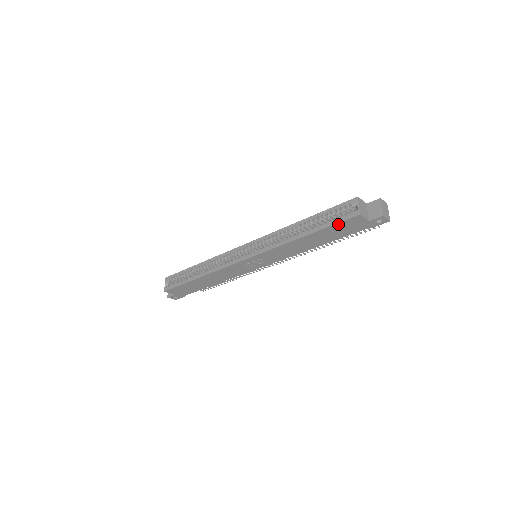
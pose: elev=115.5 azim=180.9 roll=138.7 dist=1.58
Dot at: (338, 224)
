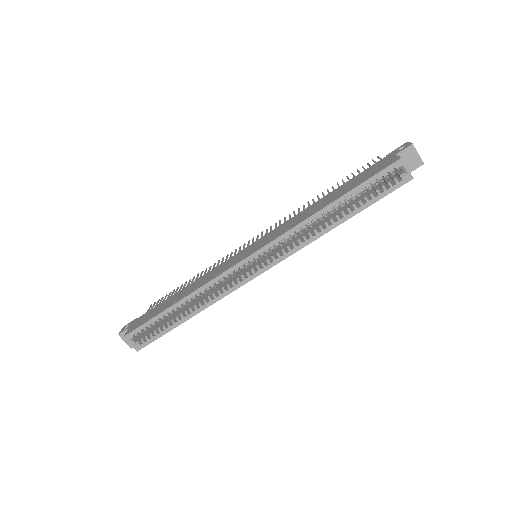
Dot at: (384, 196)
